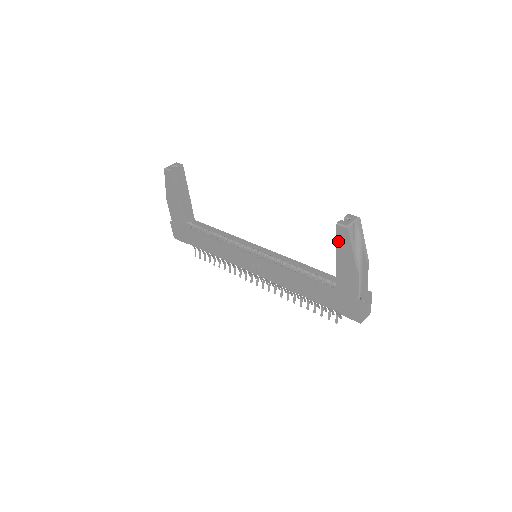
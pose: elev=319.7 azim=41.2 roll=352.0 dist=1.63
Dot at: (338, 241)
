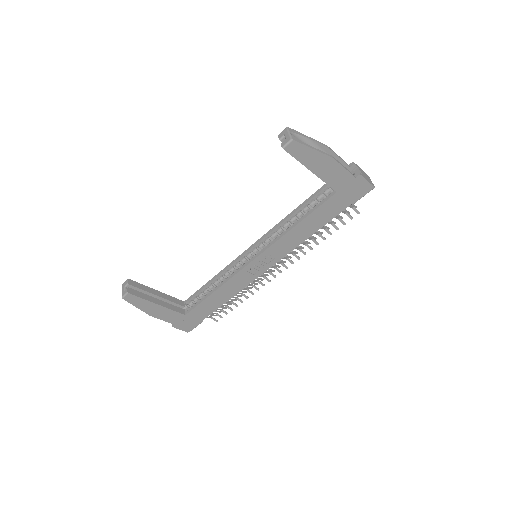
Dot at: (297, 158)
